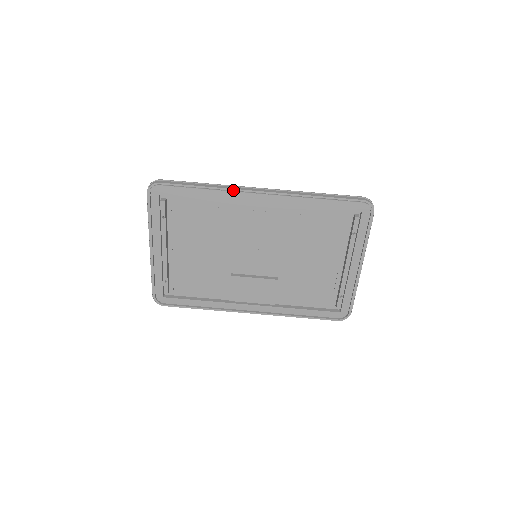
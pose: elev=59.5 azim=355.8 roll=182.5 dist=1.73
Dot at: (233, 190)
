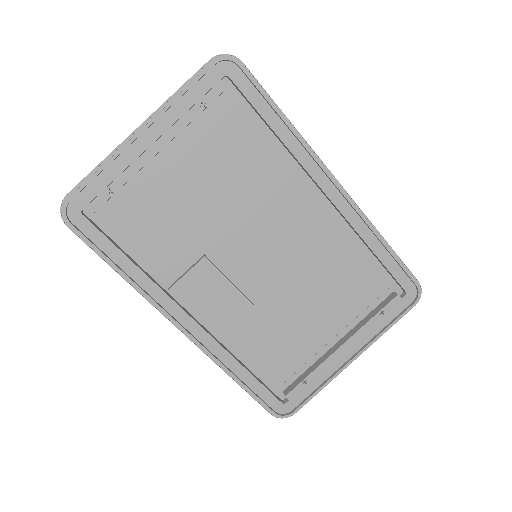
Dot at: (312, 152)
